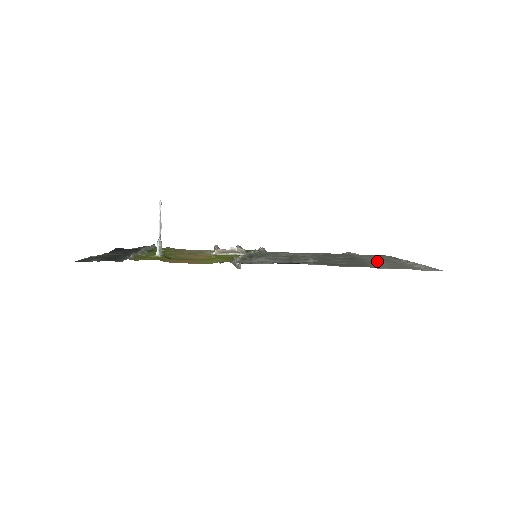
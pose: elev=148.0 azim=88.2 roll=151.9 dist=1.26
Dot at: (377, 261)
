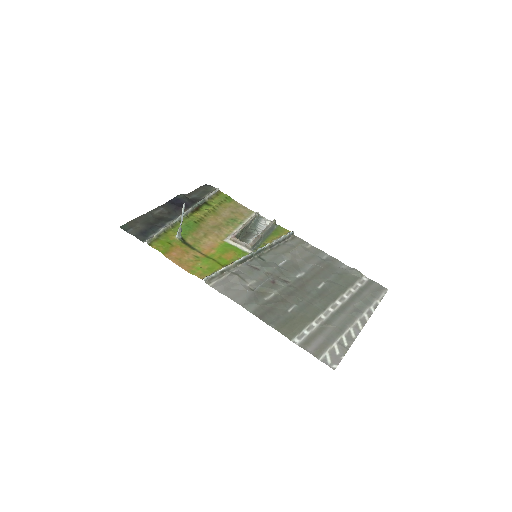
Dot at: (333, 312)
